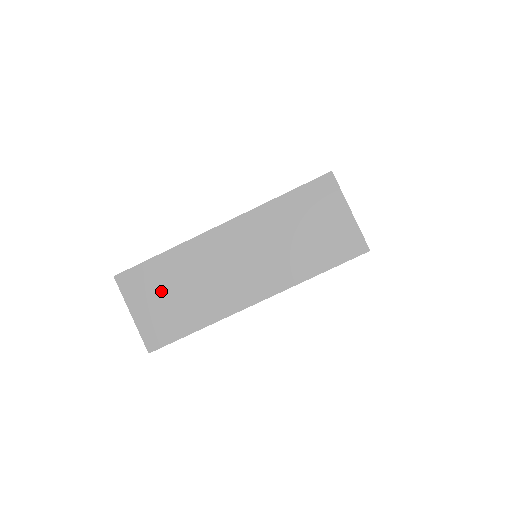
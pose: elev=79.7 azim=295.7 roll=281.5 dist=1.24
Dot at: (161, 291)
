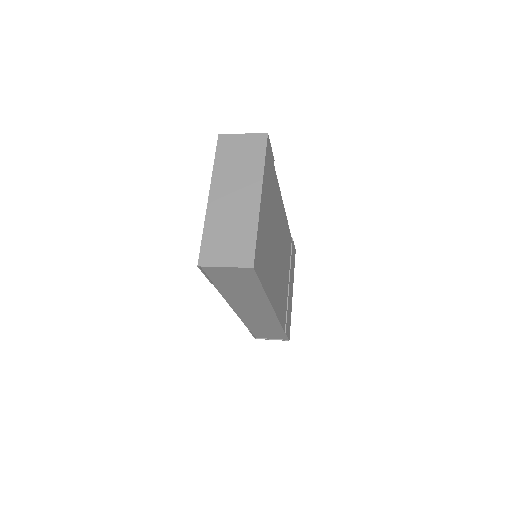
Dot at: (223, 243)
